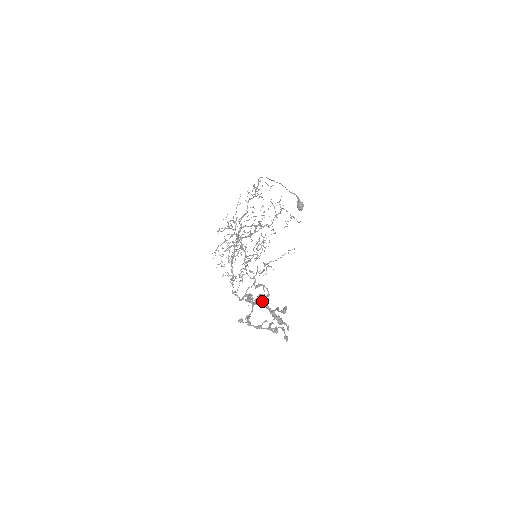
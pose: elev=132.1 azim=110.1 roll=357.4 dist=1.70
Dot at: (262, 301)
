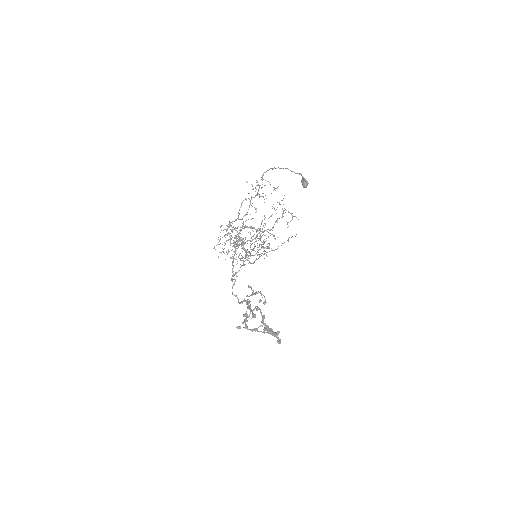
Dot at: (259, 302)
